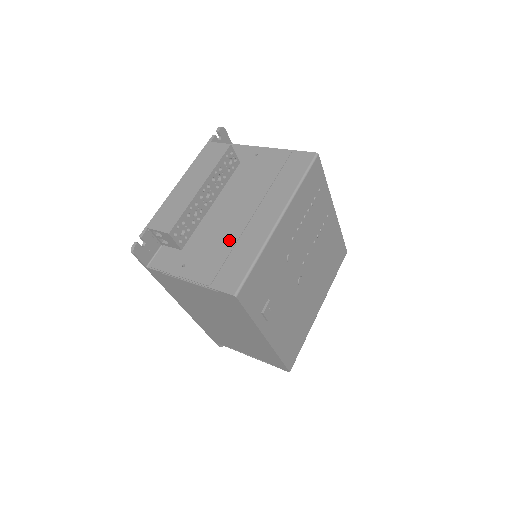
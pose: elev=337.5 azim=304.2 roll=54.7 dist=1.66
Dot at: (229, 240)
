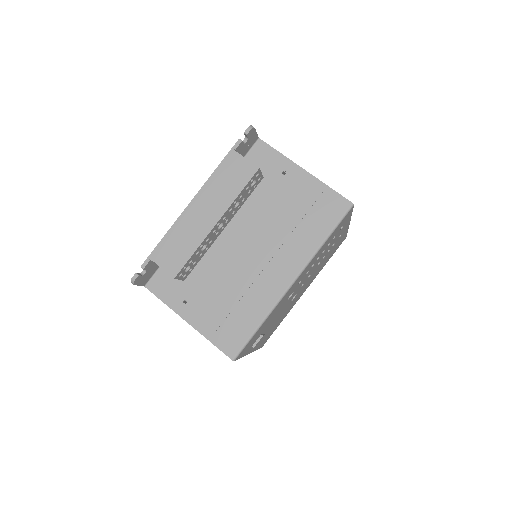
Dot at: (236, 289)
